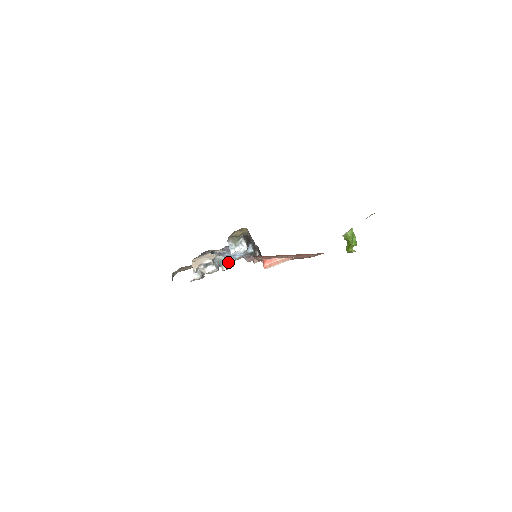
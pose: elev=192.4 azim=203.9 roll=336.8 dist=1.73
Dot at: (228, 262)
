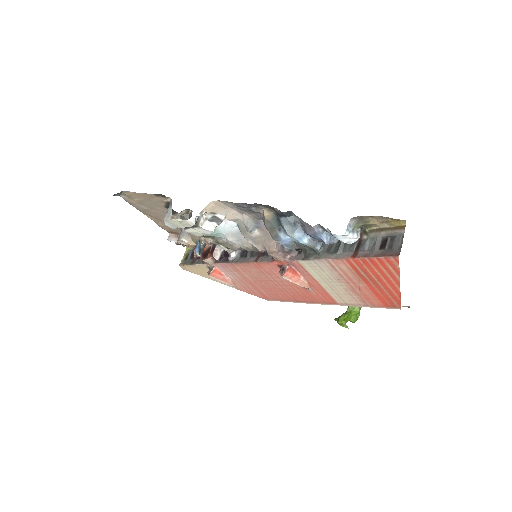
Dot at: (205, 236)
